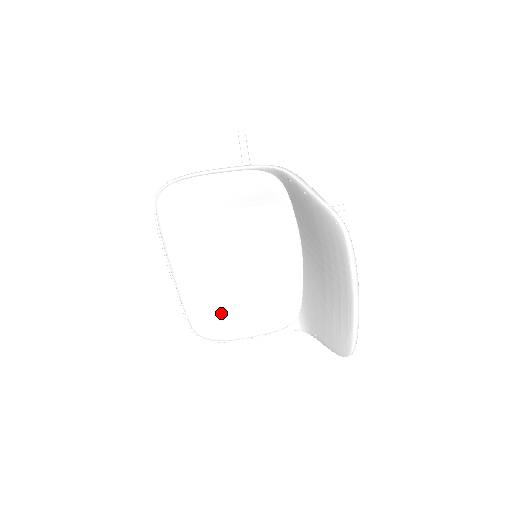
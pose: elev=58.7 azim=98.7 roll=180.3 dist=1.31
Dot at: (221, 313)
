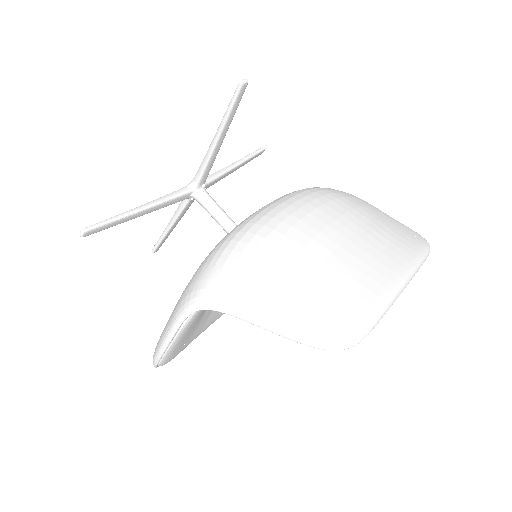
Dot at: occluded
